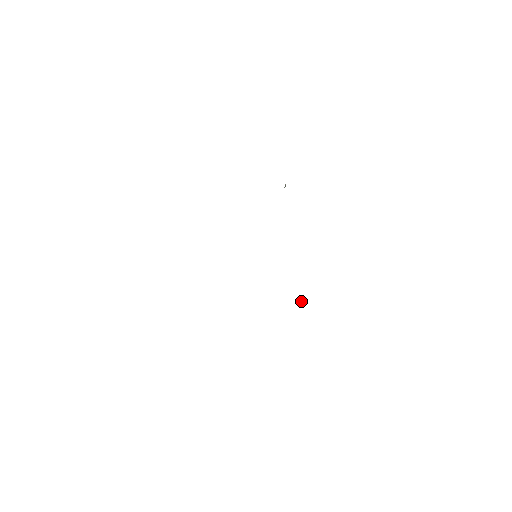
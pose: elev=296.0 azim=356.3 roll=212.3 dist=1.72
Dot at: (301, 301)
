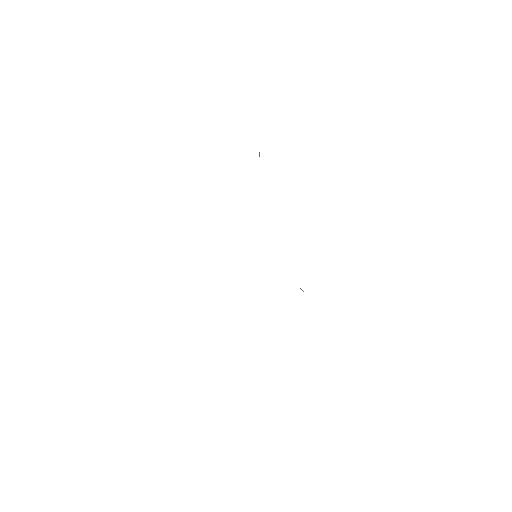
Dot at: (301, 289)
